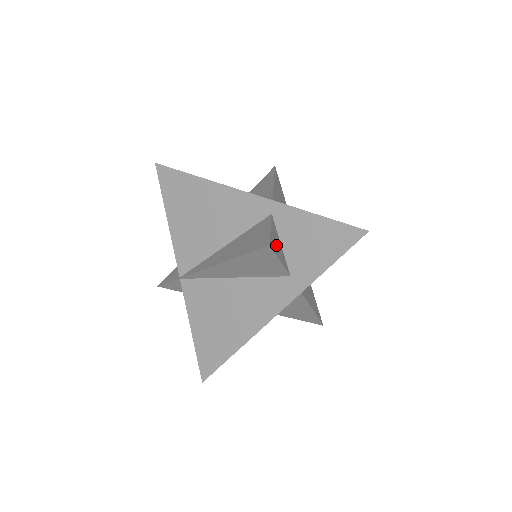
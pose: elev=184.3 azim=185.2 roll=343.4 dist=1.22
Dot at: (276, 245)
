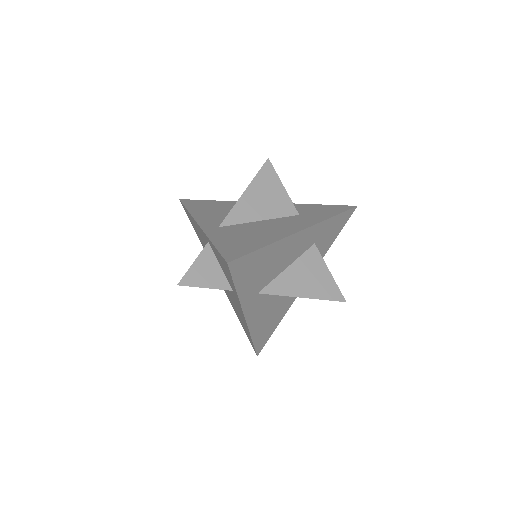
Dot at: (201, 275)
